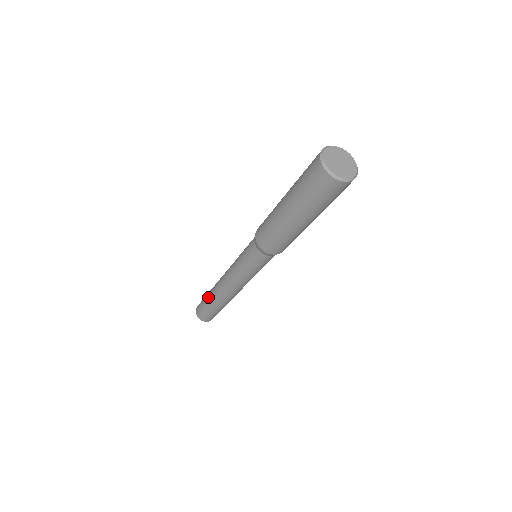
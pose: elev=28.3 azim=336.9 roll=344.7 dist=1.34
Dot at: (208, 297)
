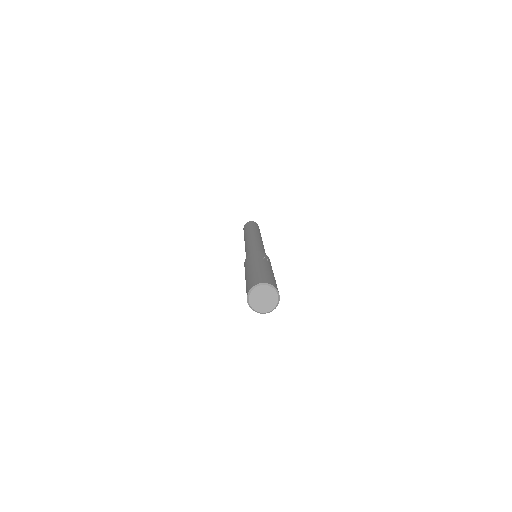
Dot at: occluded
